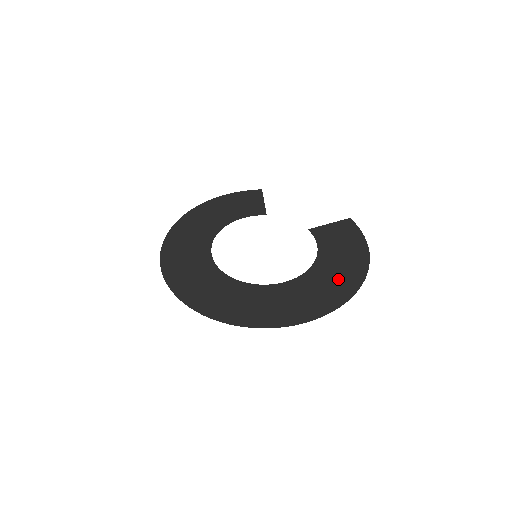
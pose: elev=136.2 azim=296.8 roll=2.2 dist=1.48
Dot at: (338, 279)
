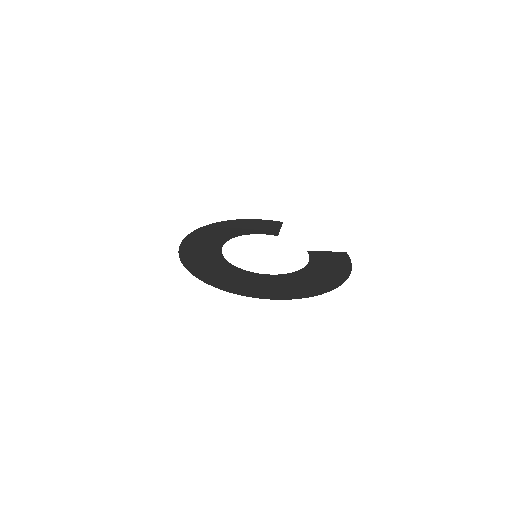
Dot at: (315, 282)
